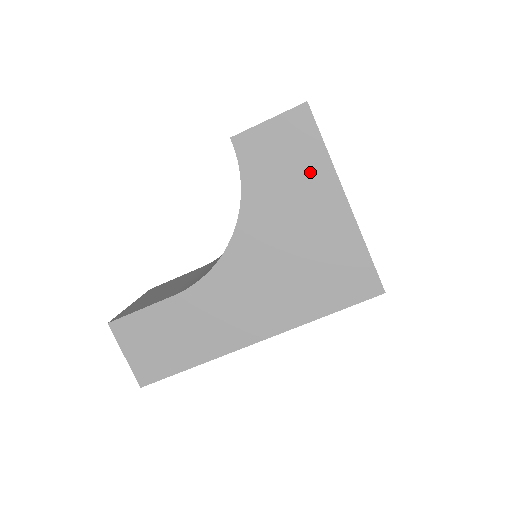
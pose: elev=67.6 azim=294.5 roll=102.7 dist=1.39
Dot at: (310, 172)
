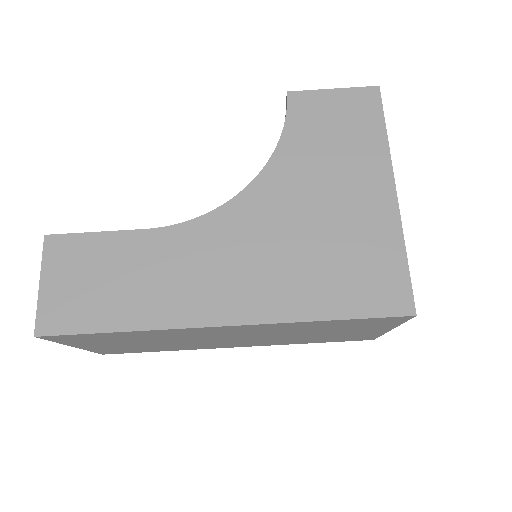
Dot at: (362, 149)
